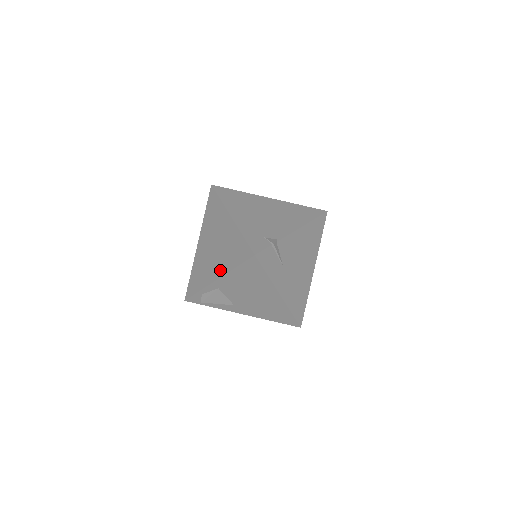
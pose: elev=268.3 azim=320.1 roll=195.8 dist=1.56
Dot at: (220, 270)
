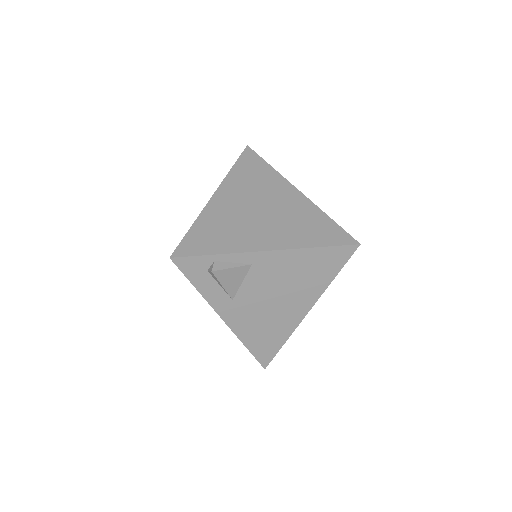
Dot at: (279, 241)
